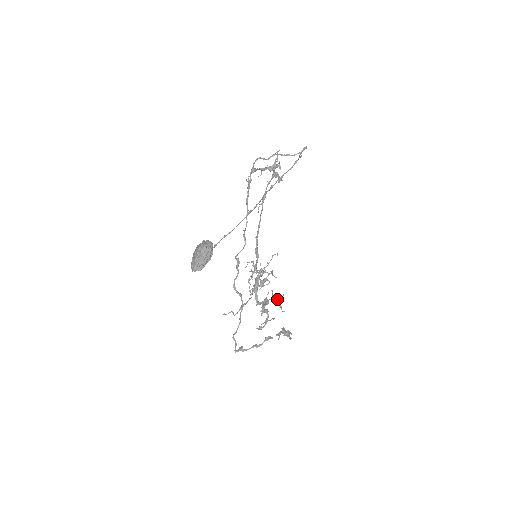
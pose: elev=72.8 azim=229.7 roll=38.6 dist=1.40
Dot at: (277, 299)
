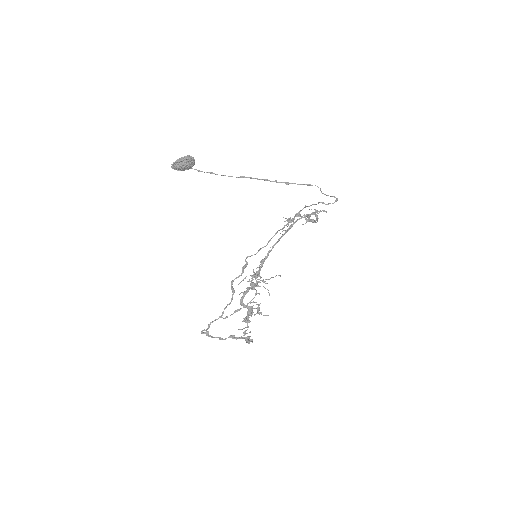
Dot at: (259, 309)
